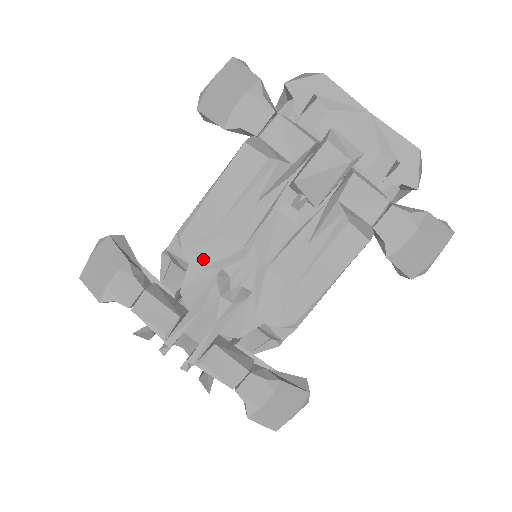
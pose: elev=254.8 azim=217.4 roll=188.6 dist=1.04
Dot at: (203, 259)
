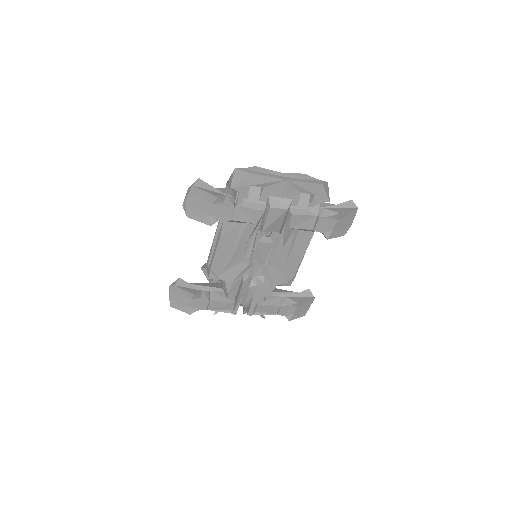
Dot at: (231, 276)
